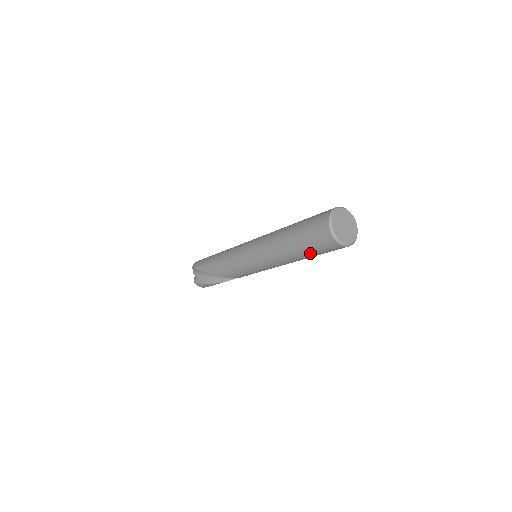
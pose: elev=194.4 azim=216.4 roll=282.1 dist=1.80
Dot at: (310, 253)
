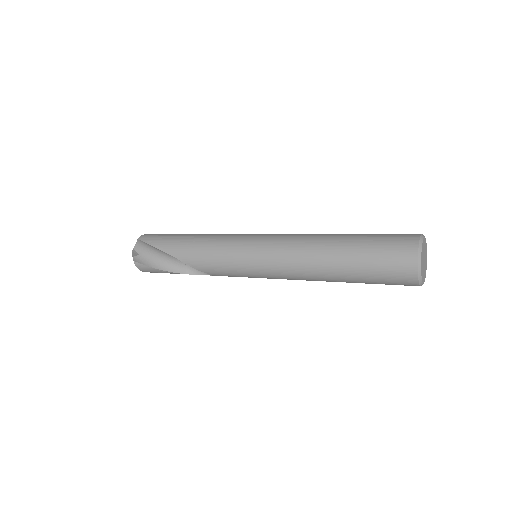
Dot at: (362, 277)
